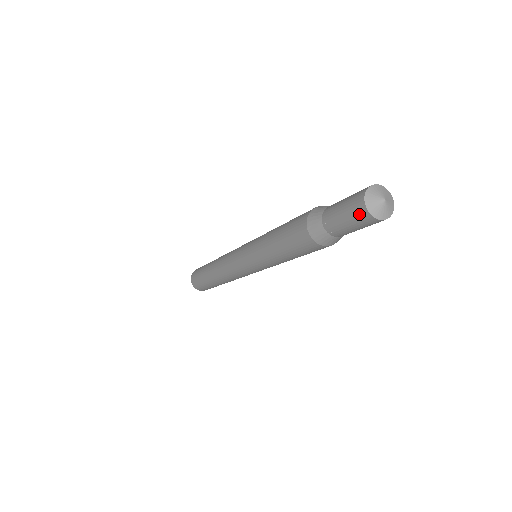
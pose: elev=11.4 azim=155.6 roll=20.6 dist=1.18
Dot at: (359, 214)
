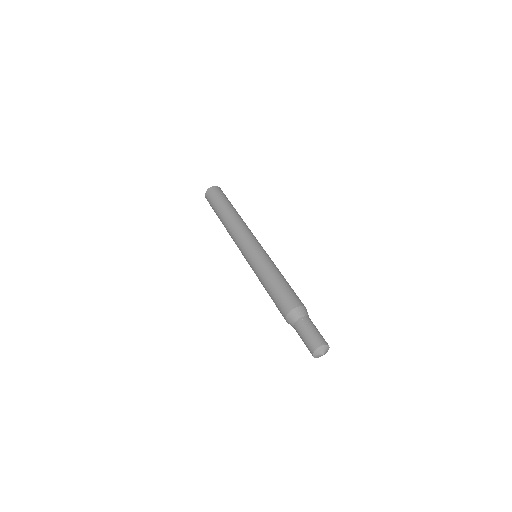
Dot at: (309, 348)
